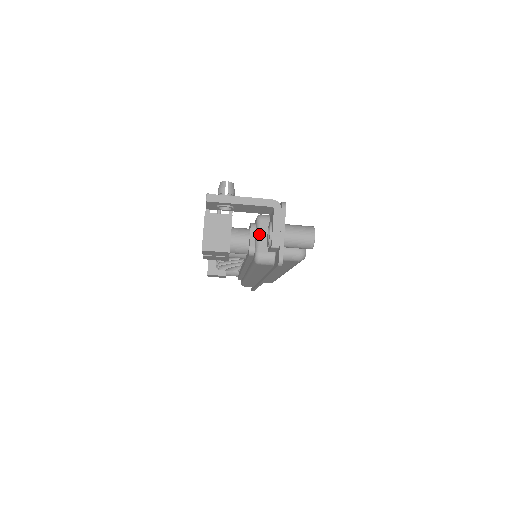
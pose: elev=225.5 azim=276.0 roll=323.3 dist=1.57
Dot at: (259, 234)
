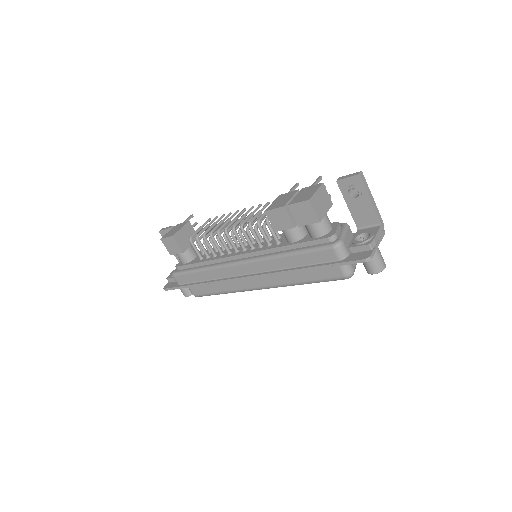
Dot at: (346, 232)
